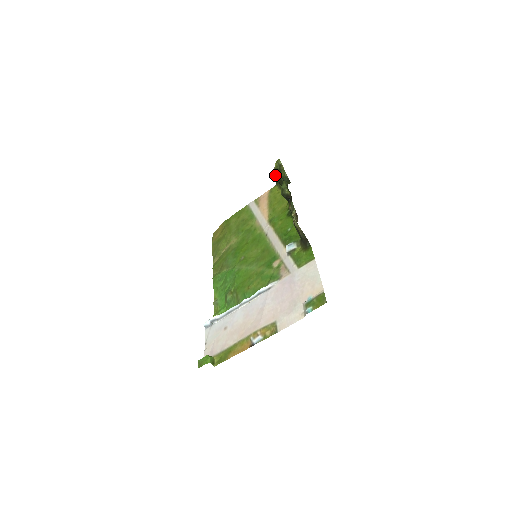
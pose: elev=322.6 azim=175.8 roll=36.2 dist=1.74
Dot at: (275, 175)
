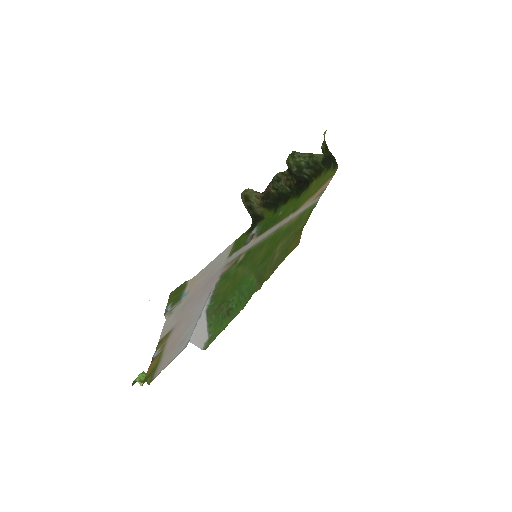
Dot at: (331, 153)
